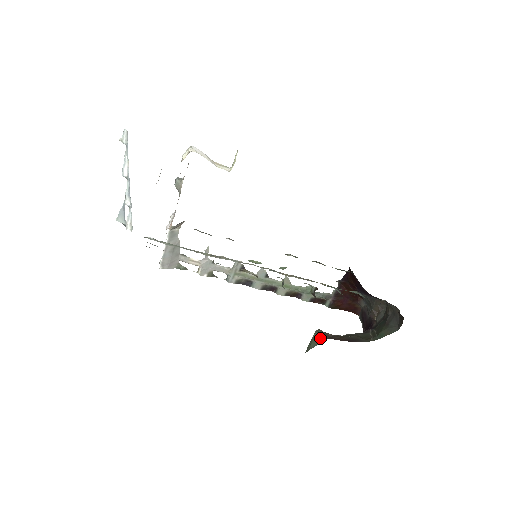
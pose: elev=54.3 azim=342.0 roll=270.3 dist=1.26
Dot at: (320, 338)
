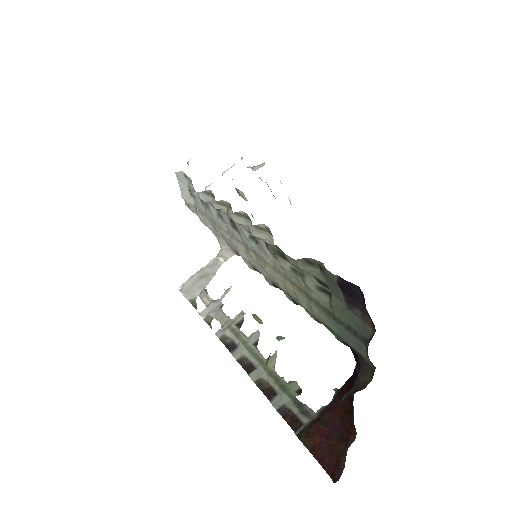
Dot at: occluded
